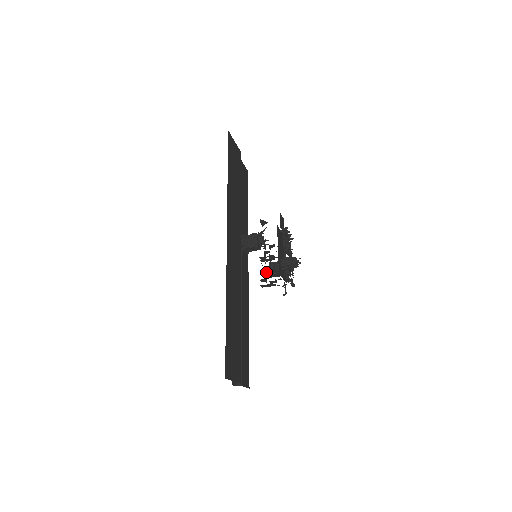
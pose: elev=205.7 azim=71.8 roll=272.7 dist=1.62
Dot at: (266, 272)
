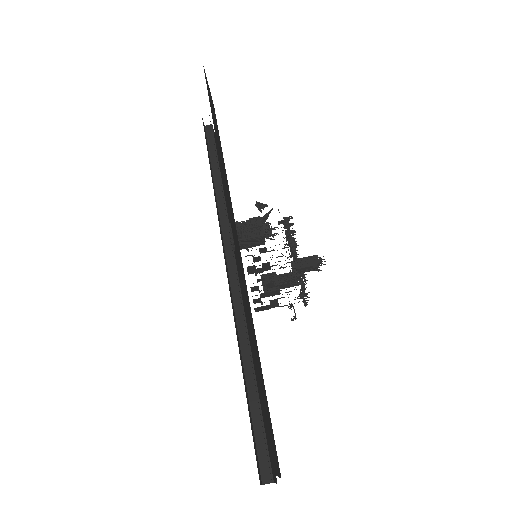
Dot at: (258, 289)
